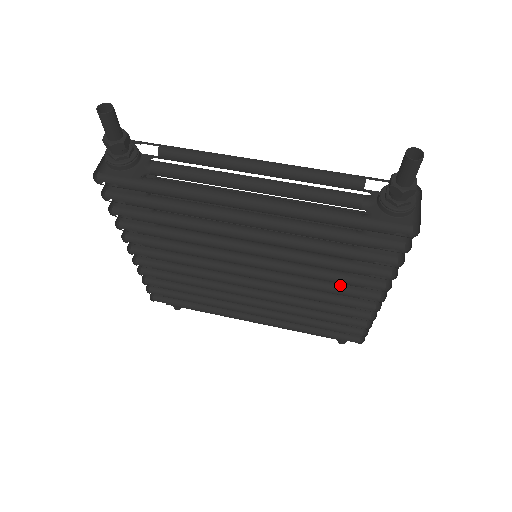
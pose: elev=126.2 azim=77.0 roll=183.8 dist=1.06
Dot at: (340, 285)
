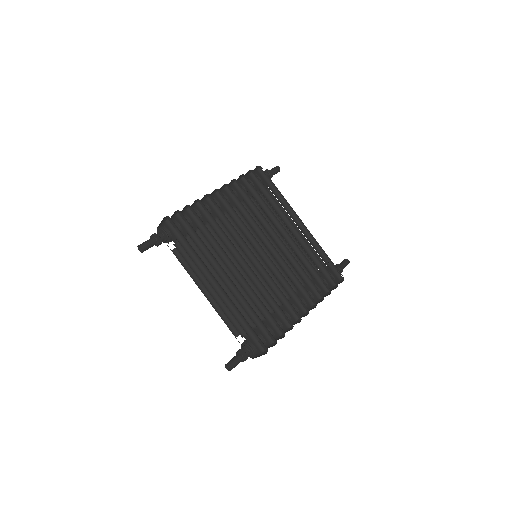
Dot at: occluded
